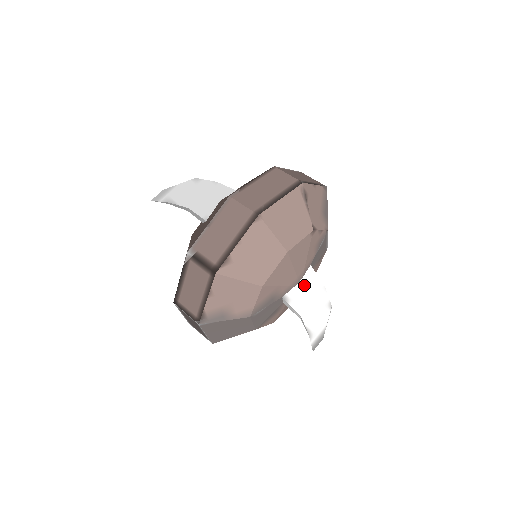
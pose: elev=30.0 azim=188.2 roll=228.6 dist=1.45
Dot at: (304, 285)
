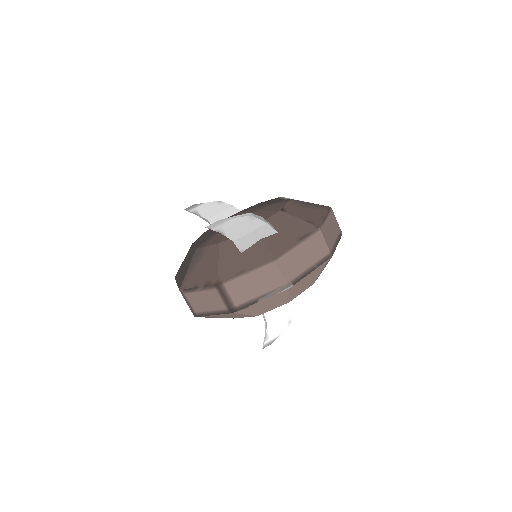
Dot at: occluded
